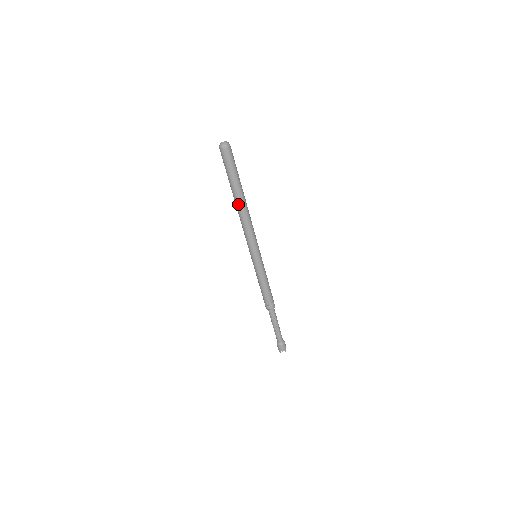
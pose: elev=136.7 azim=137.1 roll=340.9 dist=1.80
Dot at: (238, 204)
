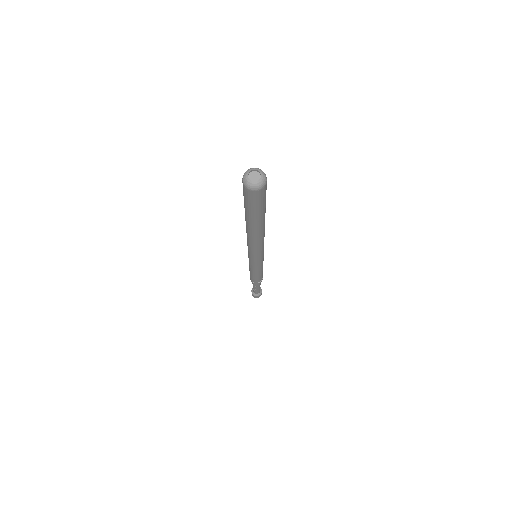
Dot at: (247, 229)
